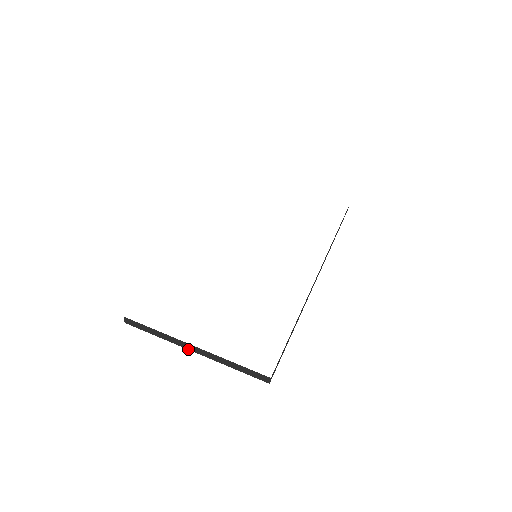
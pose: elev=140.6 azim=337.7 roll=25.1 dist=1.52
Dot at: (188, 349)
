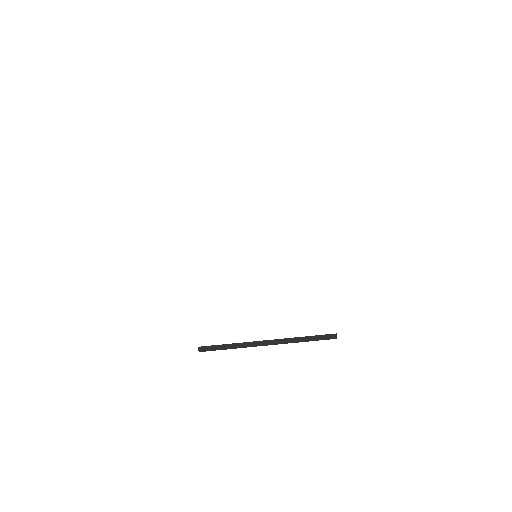
Dot at: occluded
